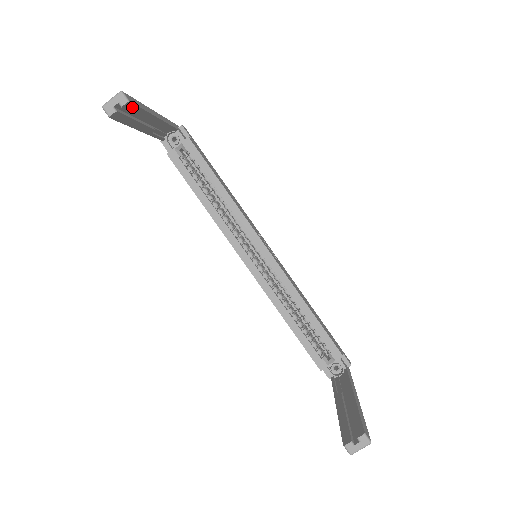
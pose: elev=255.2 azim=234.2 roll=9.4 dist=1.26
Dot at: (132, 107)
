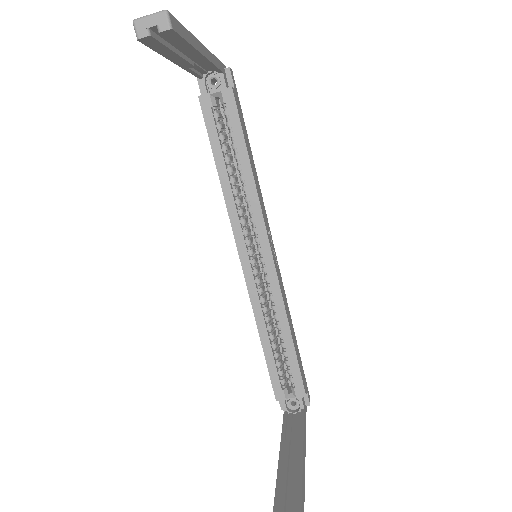
Dot at: (174, 36)
